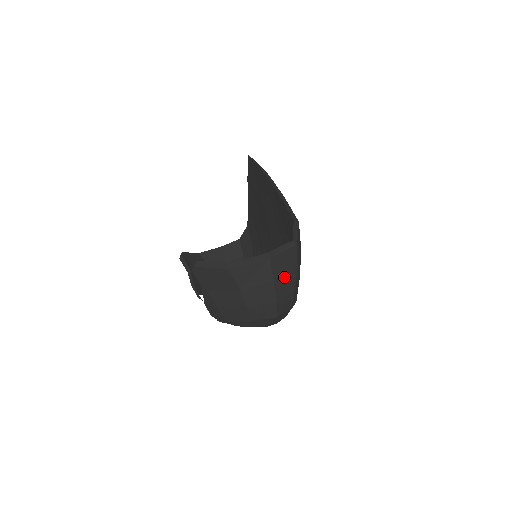
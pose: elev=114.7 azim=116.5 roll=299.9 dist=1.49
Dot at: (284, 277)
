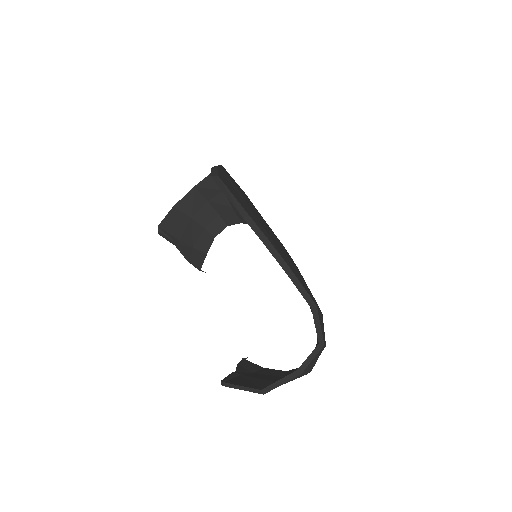
Dot at: (315, 361)
